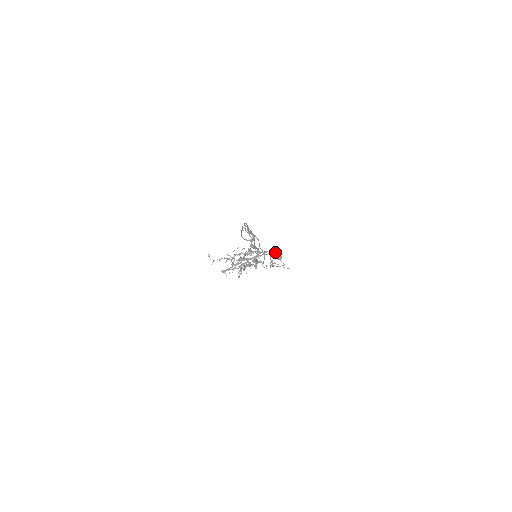
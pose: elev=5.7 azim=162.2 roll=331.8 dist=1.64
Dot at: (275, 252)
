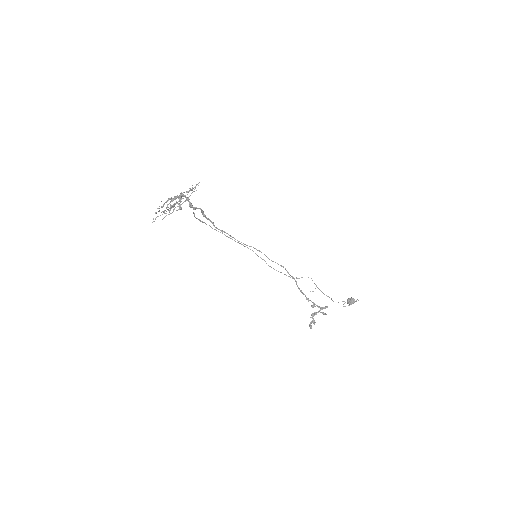
Dot at: (195, 188)
